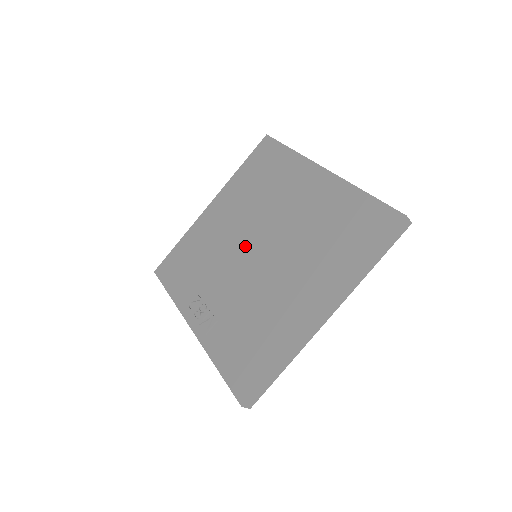
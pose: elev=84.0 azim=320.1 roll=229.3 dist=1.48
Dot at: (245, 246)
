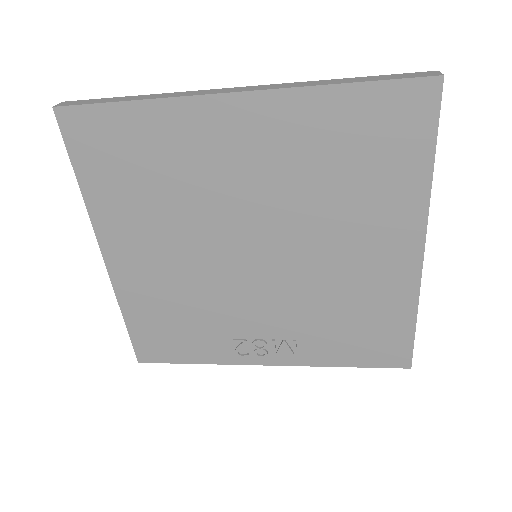
Dot at: (233, 262)
